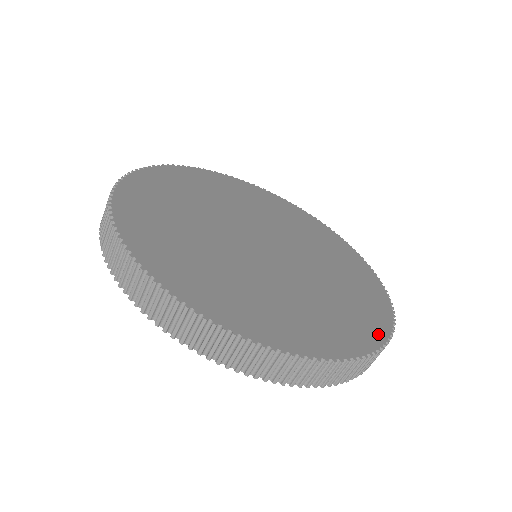
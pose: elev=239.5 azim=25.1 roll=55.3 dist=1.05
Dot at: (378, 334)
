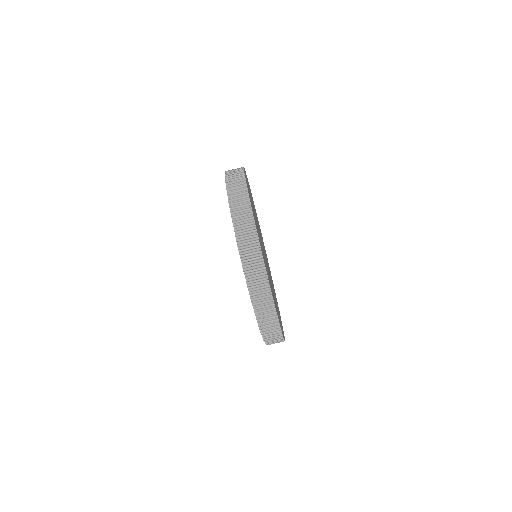
Dot at: occluded
